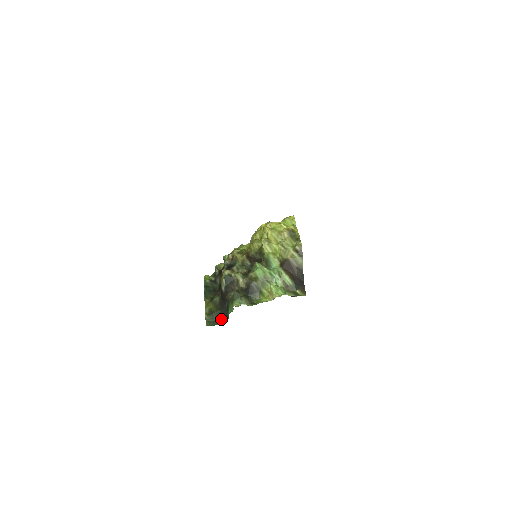
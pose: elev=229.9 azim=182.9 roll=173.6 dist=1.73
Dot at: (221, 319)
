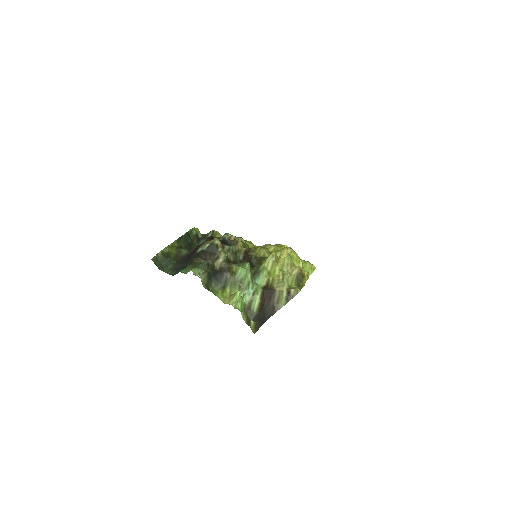
Dot at: (168, 269)
